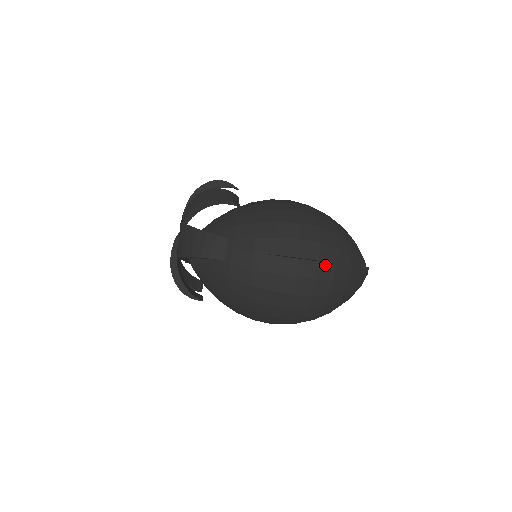
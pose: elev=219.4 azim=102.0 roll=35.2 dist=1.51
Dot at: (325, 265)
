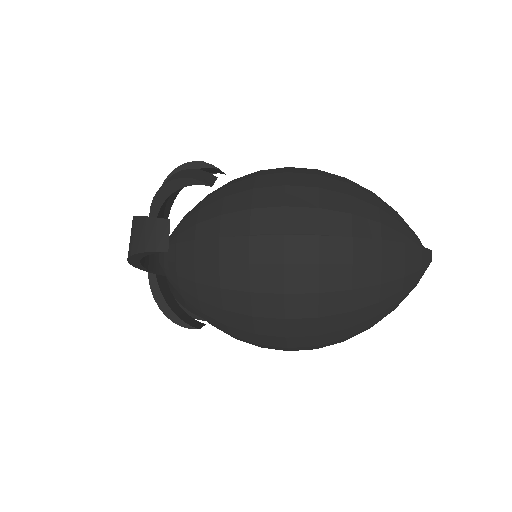
Dot at: (331, 241)
